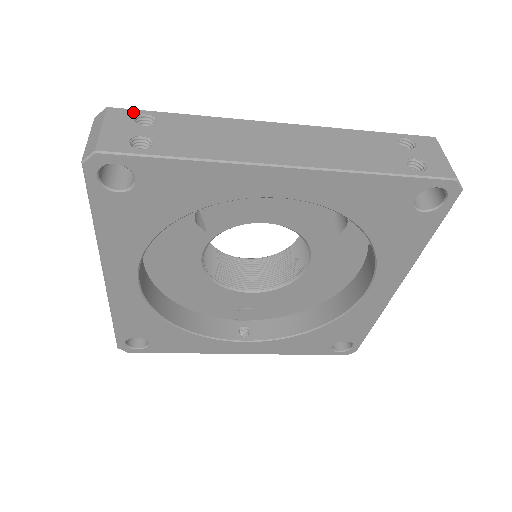
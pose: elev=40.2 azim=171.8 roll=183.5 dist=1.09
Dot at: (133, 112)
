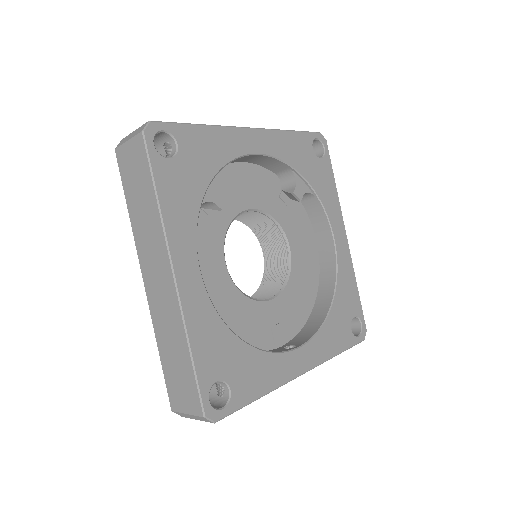
Dot at: occluded
